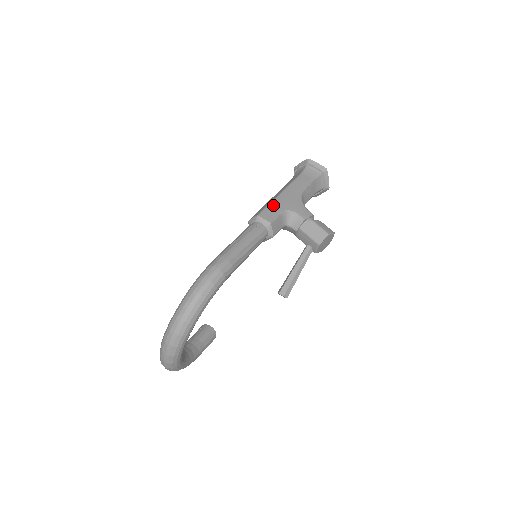
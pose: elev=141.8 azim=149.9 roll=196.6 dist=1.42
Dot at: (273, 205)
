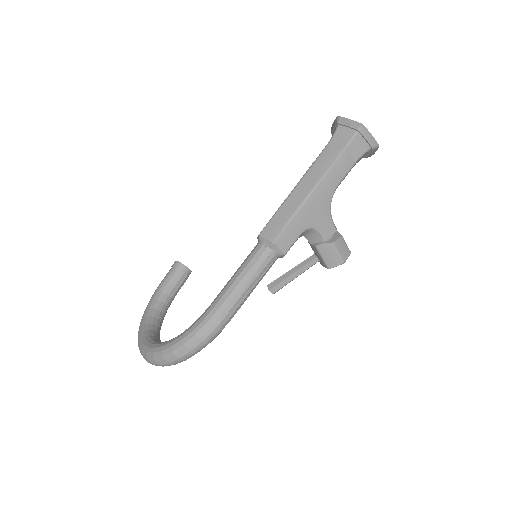
Dot at: (295, 222)
